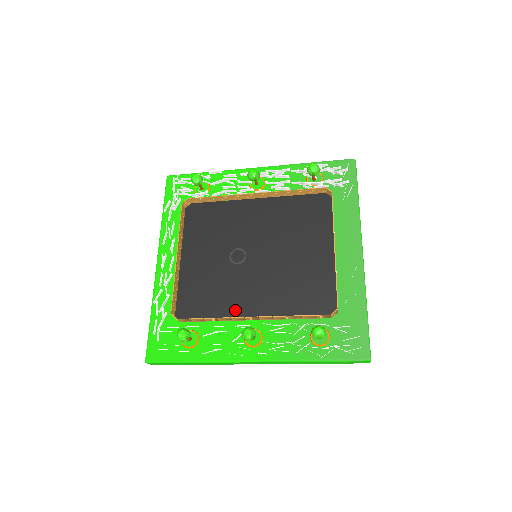
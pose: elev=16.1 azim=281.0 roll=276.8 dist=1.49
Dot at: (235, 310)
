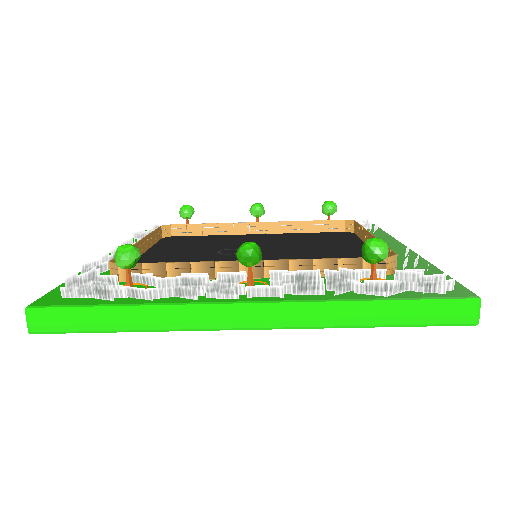
Dot at: occluded
